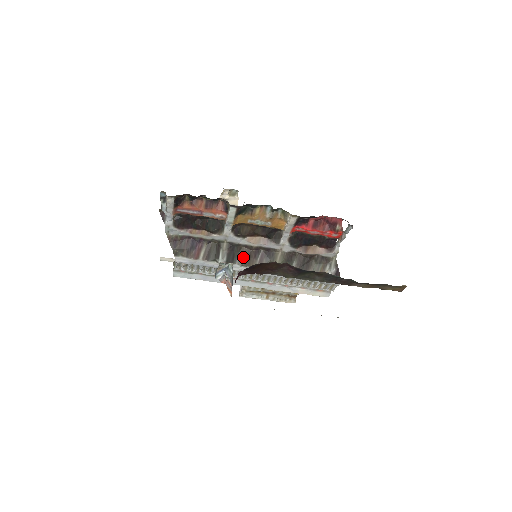
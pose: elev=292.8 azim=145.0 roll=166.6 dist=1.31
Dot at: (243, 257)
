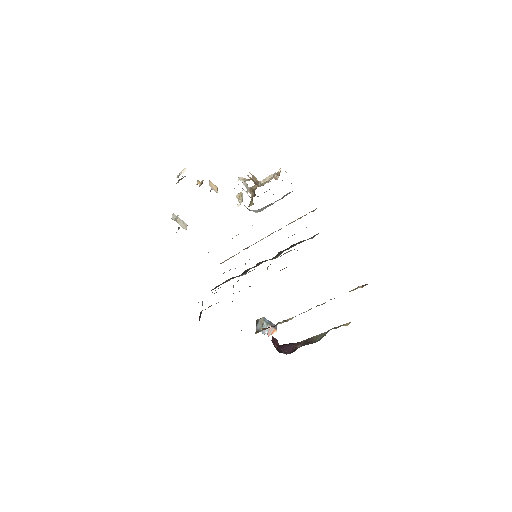
Dot at: (251, 268)
